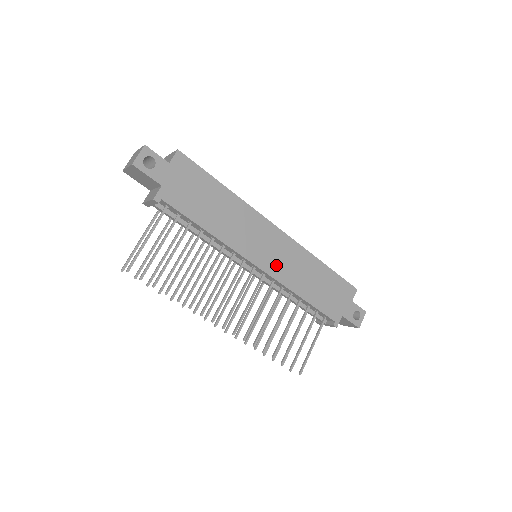
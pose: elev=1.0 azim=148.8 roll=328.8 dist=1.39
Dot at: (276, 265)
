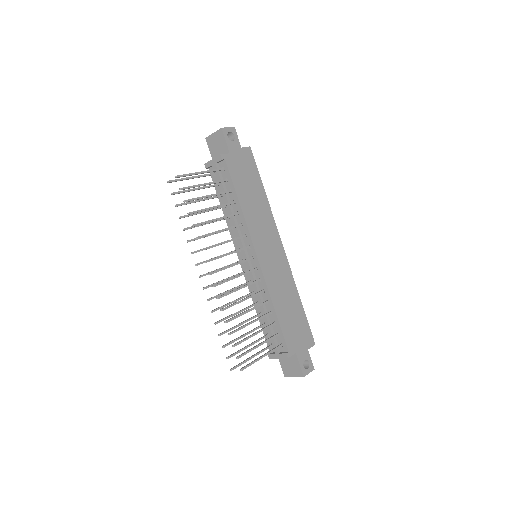
Dot at: (269, 267)
